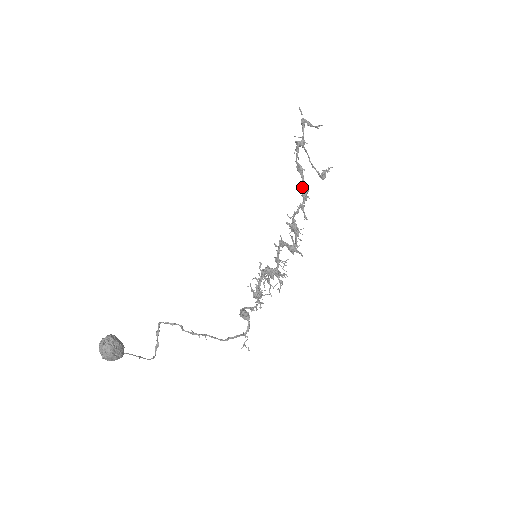
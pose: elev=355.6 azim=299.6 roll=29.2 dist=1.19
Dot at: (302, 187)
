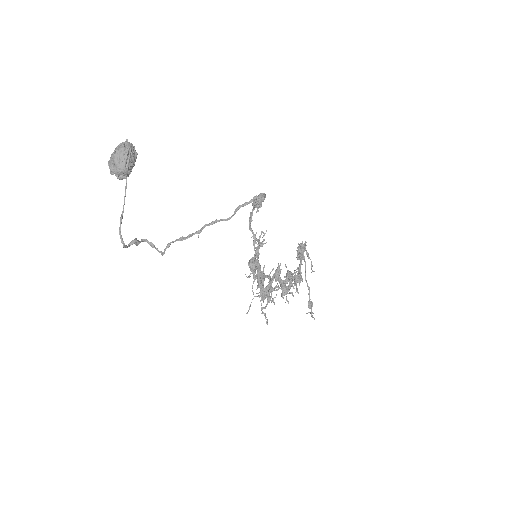
Dot at: (299, 269)
